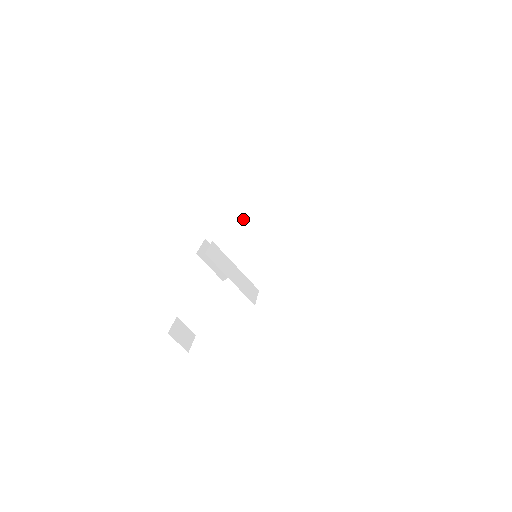
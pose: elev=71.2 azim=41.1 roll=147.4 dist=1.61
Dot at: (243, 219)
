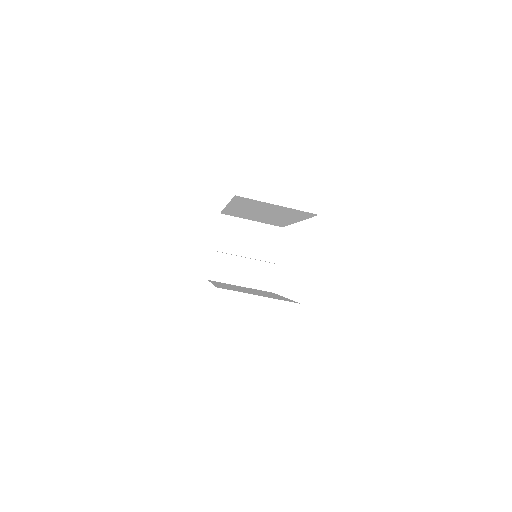
Dot at: (234, 210)
